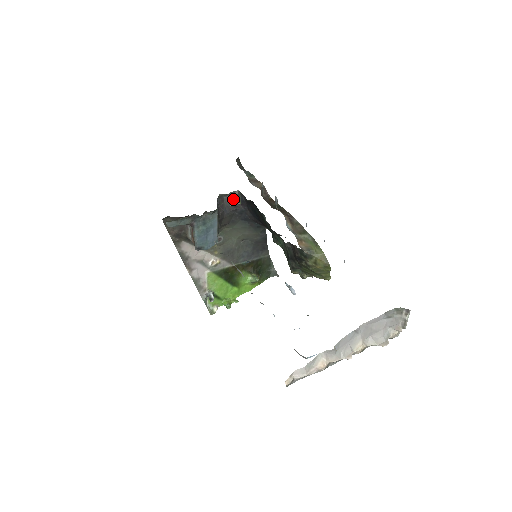
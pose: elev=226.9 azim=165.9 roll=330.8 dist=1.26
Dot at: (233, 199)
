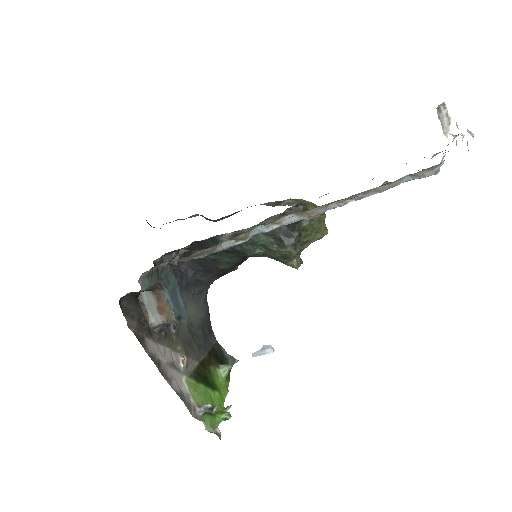
Dot at: occluded
